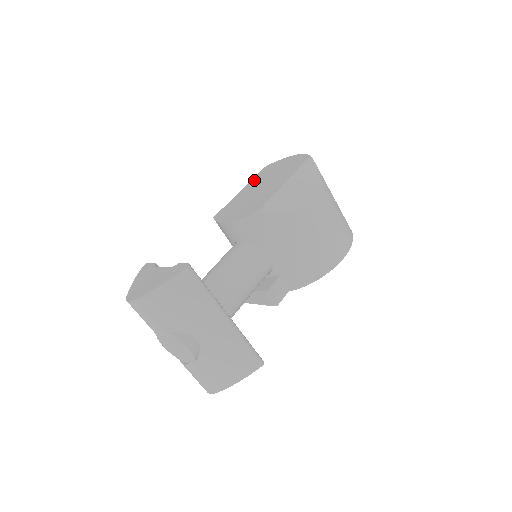
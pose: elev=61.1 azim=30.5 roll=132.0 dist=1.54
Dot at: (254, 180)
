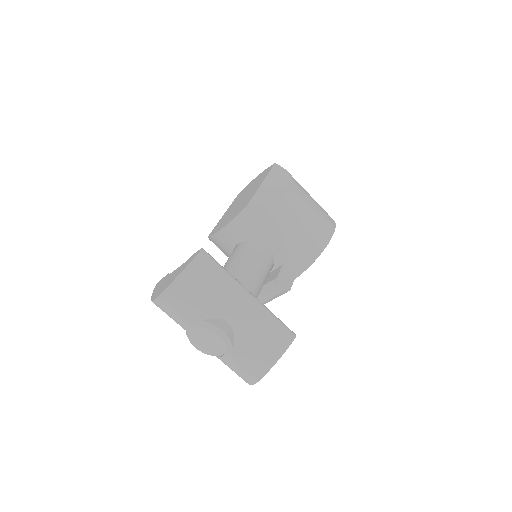
Dot at: (233, 203)
